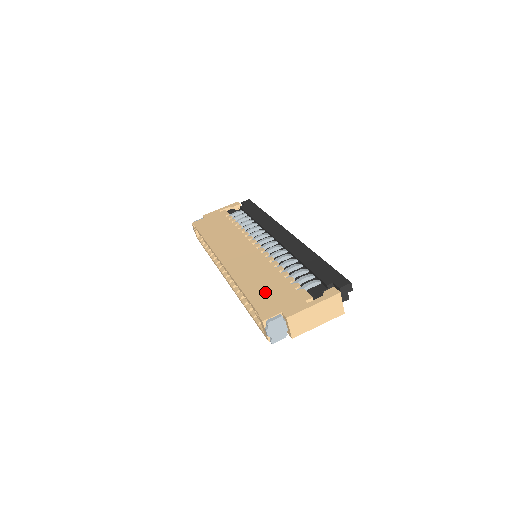
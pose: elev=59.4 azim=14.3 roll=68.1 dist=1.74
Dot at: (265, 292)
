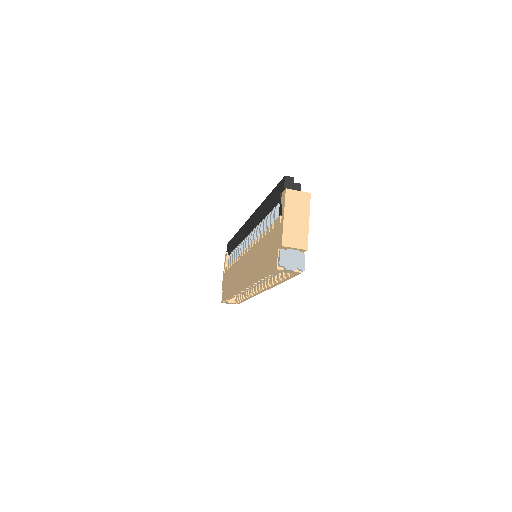
Dot at: (266, 258)
